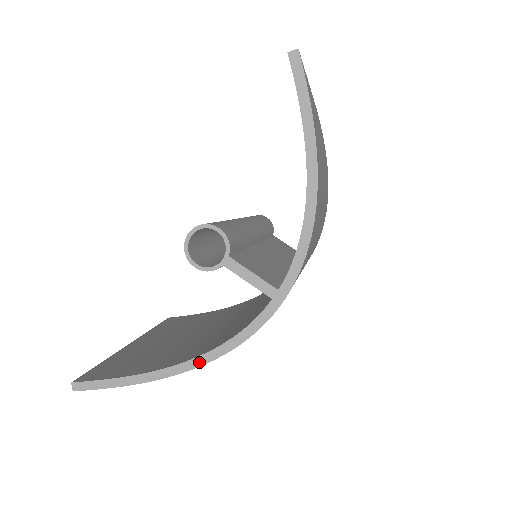
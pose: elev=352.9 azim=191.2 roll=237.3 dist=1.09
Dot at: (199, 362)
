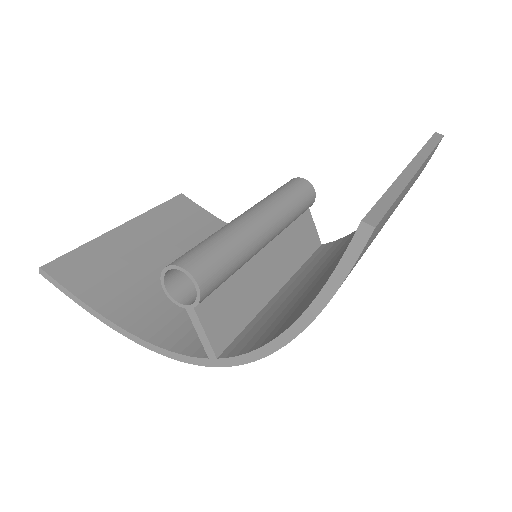
Dot at: (135, 339)
